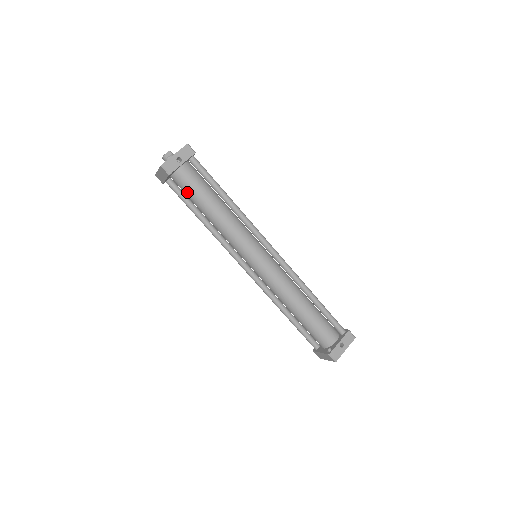
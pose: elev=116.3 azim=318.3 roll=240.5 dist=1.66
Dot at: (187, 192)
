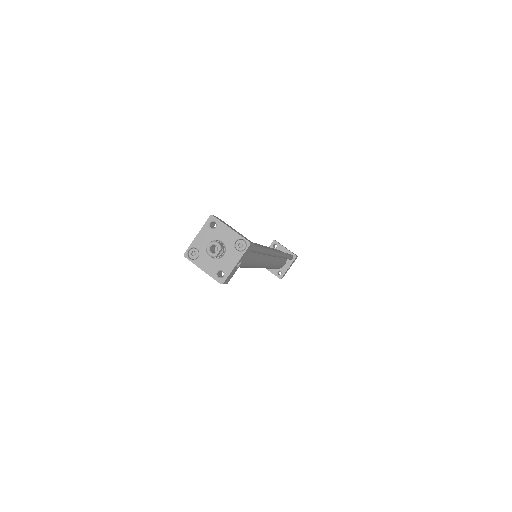
Dot at: occluded
